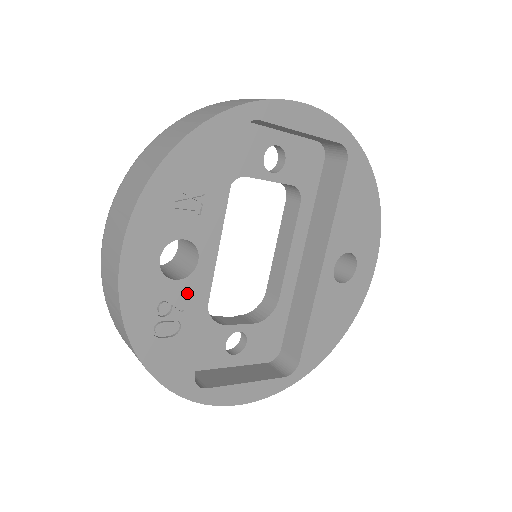
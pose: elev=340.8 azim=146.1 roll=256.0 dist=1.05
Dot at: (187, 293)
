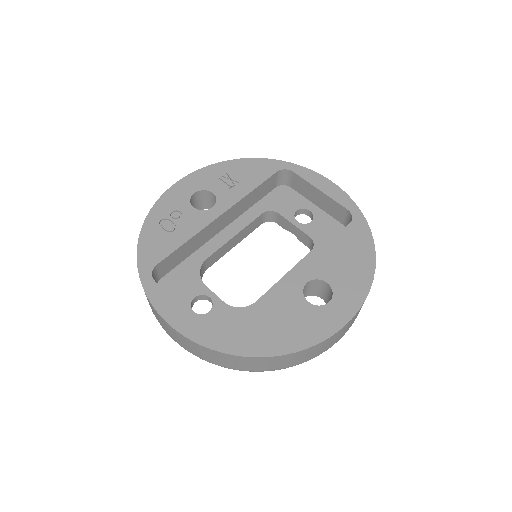
Dot at: (193, 218)
